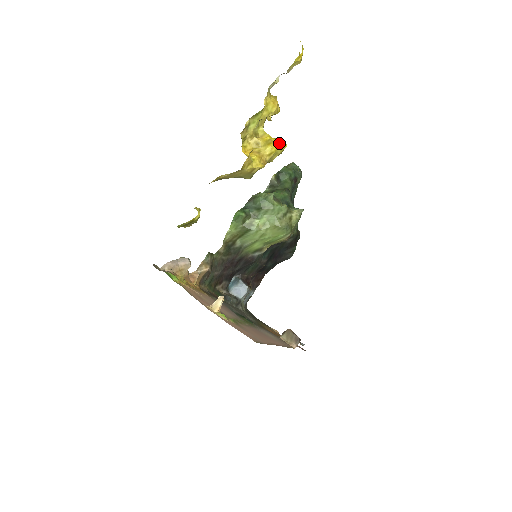
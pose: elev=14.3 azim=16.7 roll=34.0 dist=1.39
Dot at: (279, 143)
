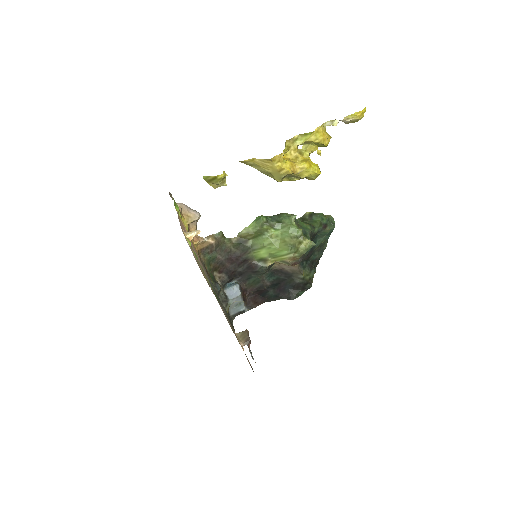
Dot at: (314, 166)
